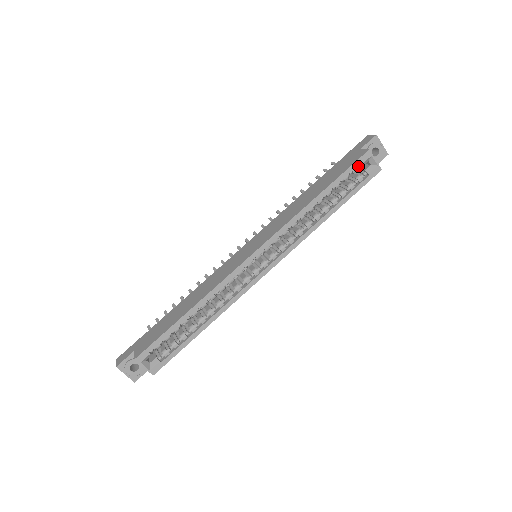
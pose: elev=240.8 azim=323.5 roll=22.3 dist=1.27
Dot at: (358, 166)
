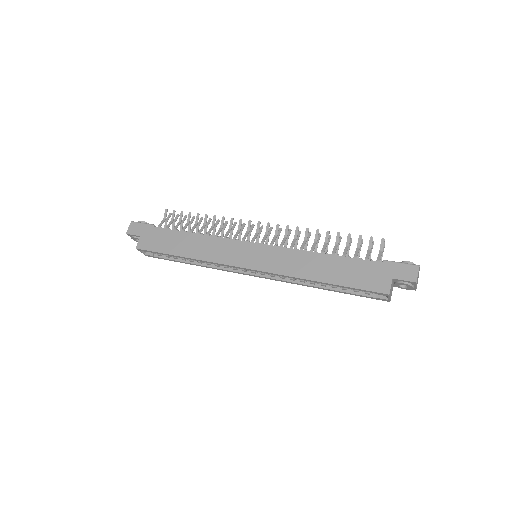
Dot at: occluded
